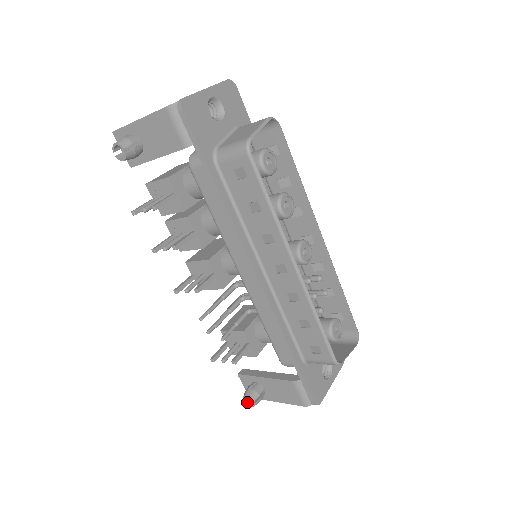
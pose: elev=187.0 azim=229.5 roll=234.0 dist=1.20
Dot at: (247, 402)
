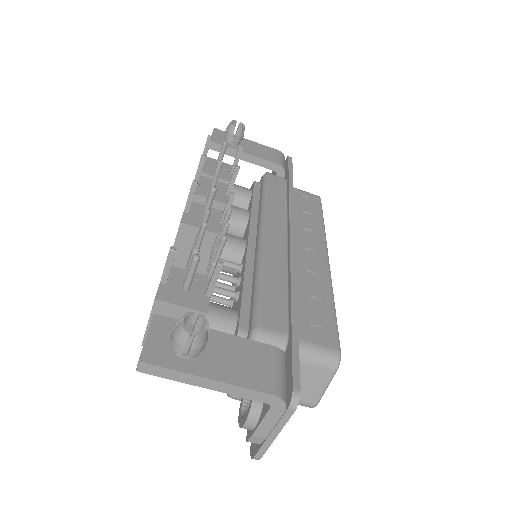
Dot at: (184, 326)
